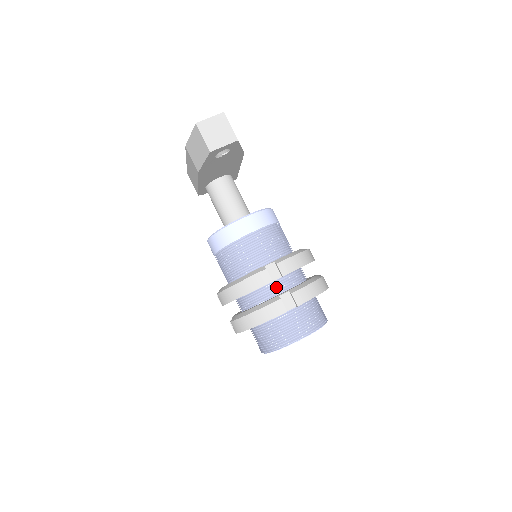
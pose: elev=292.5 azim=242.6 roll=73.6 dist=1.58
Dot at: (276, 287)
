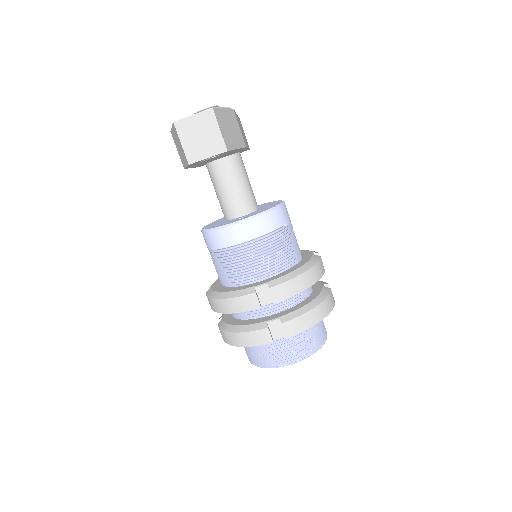
Dot at: (268, 307)
